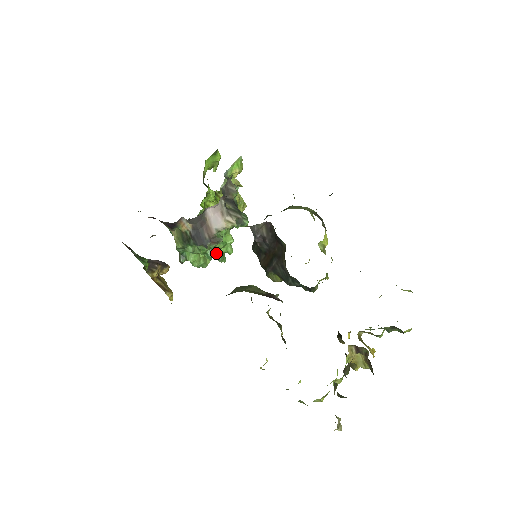
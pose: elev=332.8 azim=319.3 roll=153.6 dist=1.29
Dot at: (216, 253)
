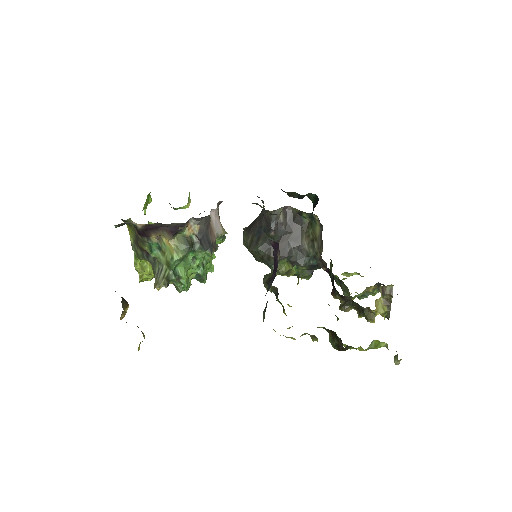
Dot at: occluded
